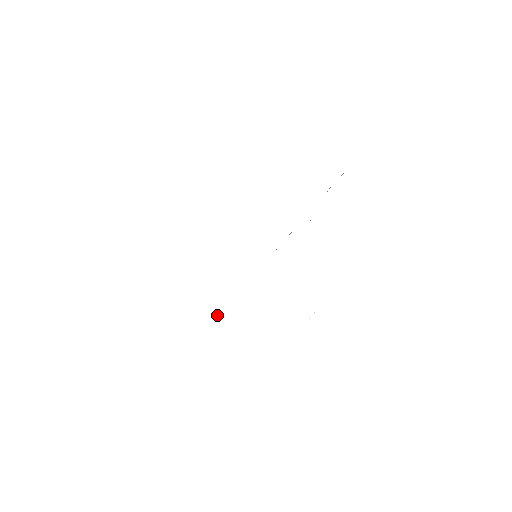
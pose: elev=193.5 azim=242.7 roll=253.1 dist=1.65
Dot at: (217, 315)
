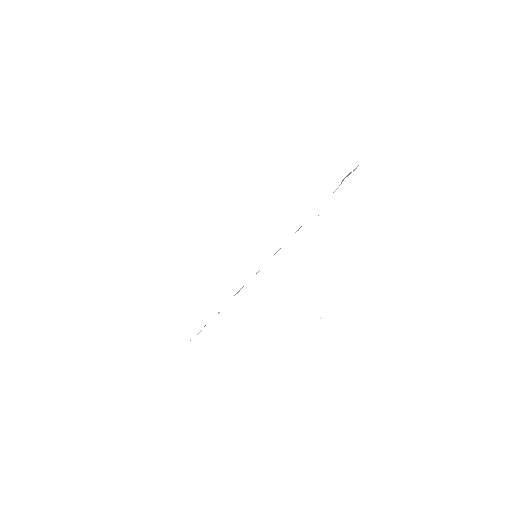
Dot at: (199, 332)
